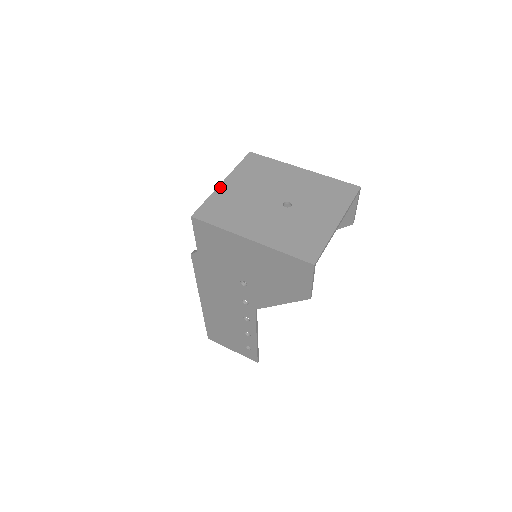
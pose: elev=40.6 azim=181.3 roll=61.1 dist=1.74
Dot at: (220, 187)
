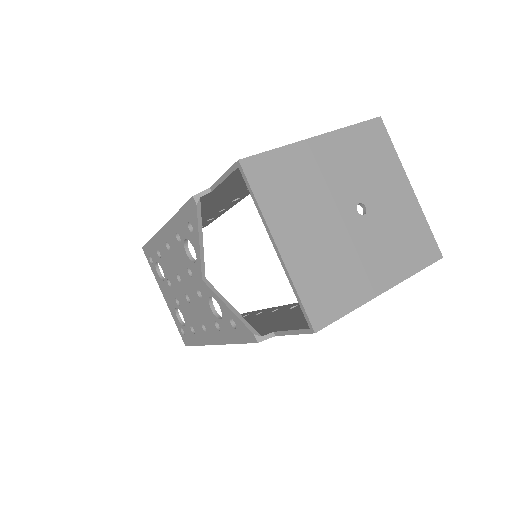
Dot at: (286, 258)
